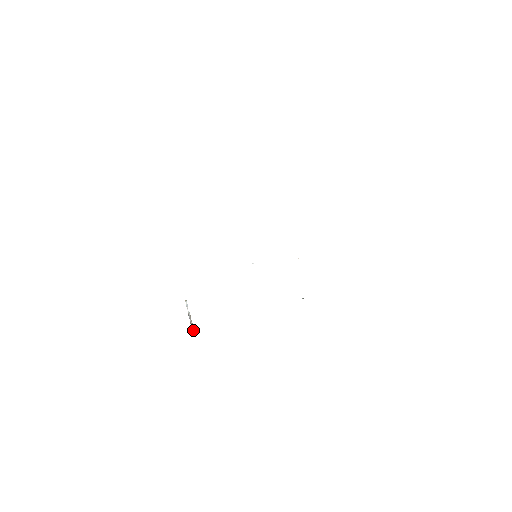
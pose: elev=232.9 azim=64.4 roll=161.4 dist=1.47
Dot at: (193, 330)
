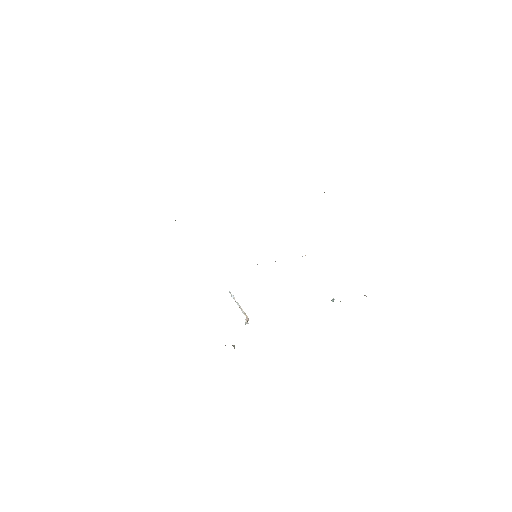
Dot at: occluded
